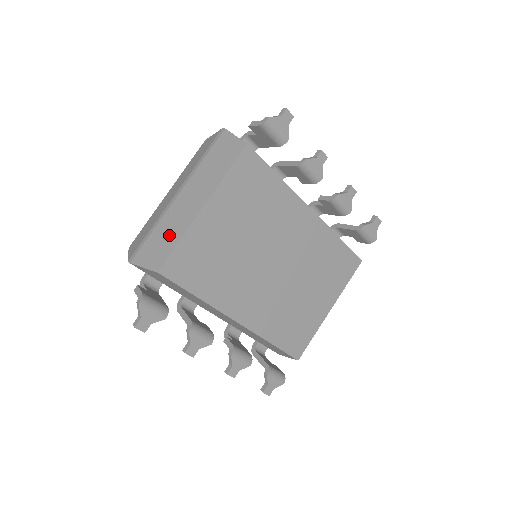
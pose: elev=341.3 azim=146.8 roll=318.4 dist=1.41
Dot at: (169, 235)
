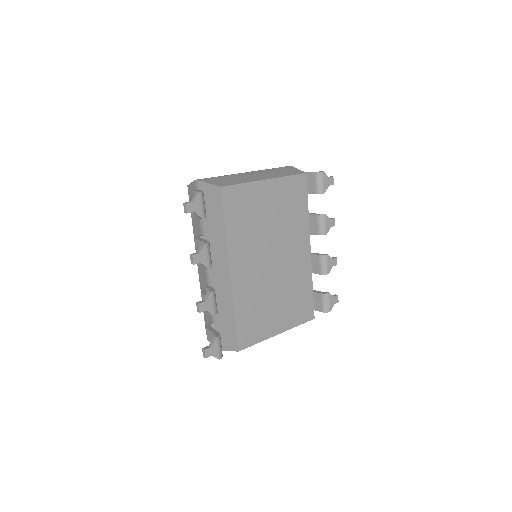
Dot at: (236, 180)
